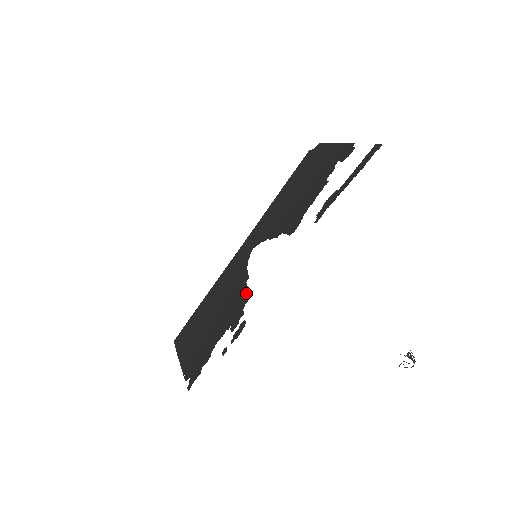
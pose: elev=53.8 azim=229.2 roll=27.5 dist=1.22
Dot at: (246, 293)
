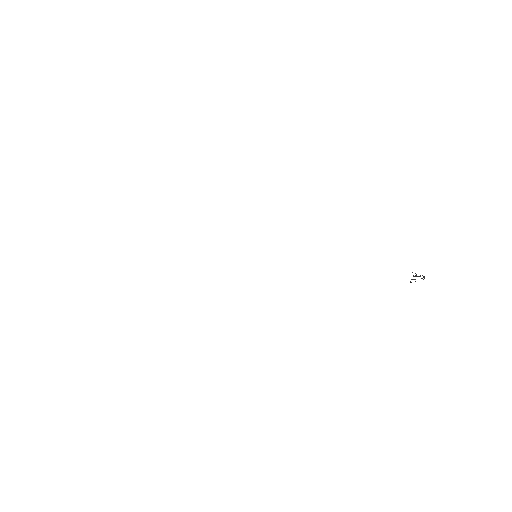
Dot at: occluded
